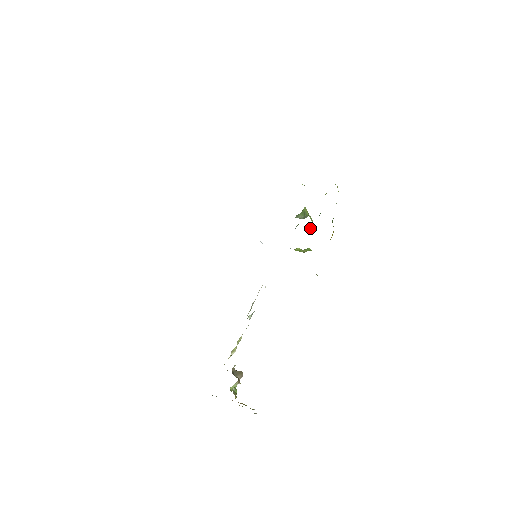
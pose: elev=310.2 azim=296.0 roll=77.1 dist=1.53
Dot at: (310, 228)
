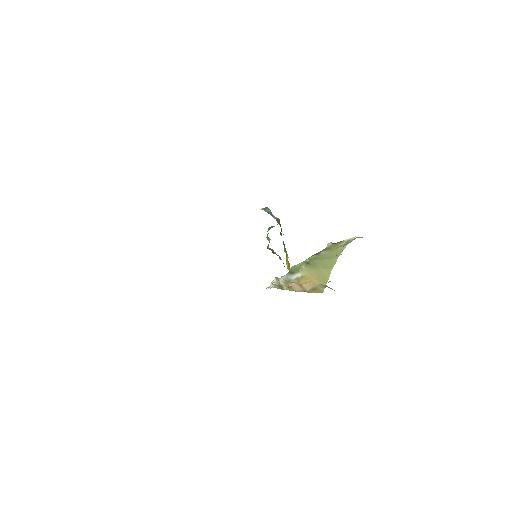
Dot at: occluded
